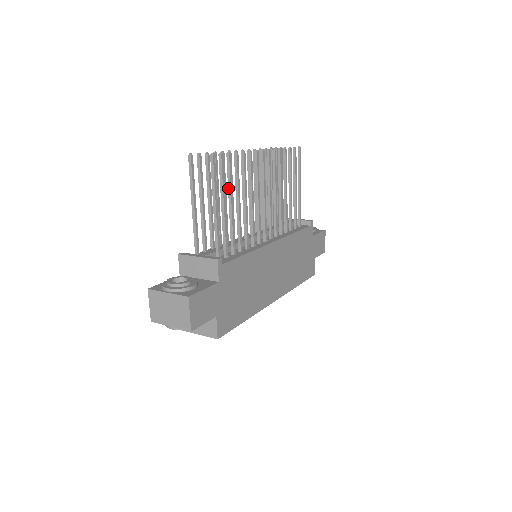
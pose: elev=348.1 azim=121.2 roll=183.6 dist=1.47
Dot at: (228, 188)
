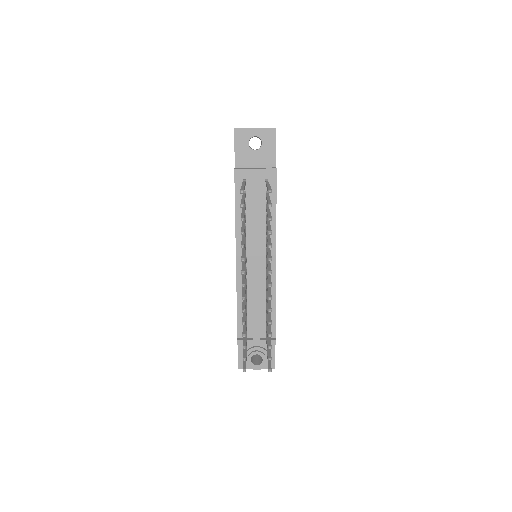
Dot at: (267, 335)
